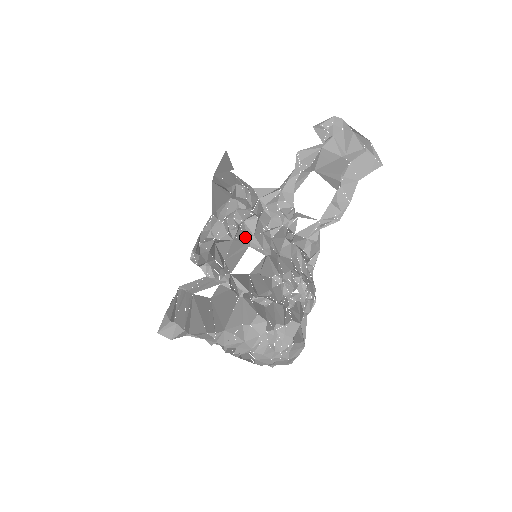
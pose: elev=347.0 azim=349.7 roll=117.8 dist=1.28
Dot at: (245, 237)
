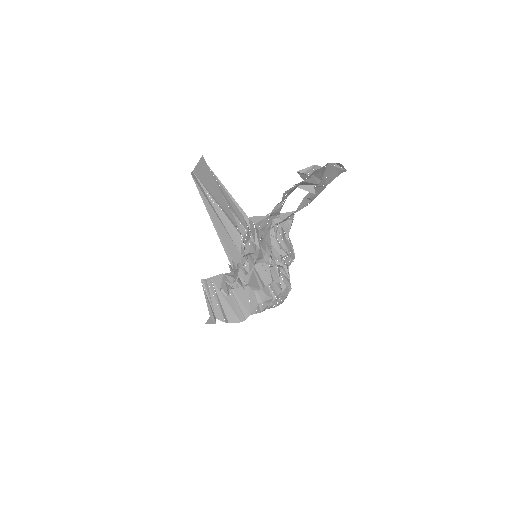
Dot at: (252, 261)
